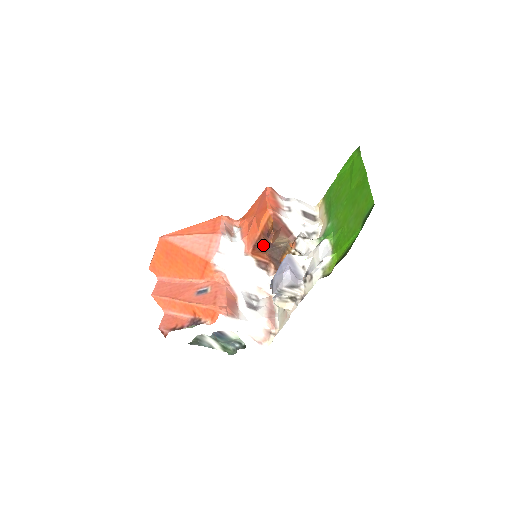
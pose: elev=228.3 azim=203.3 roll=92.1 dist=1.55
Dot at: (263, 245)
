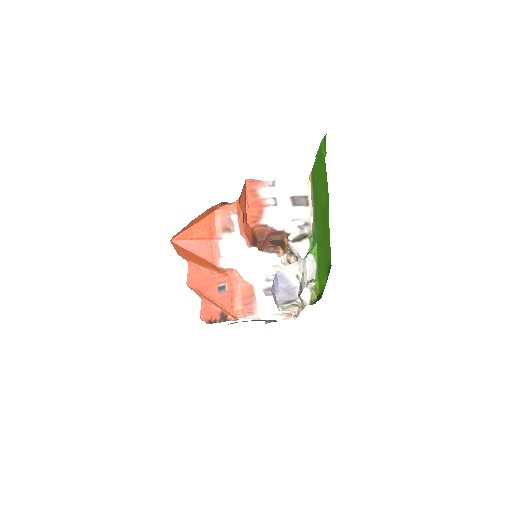
Dot at: occluded
